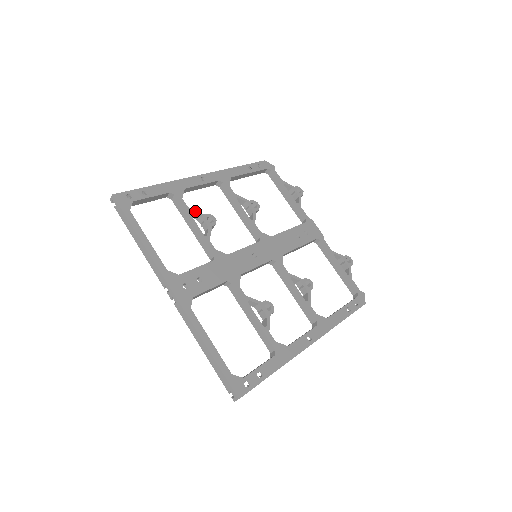
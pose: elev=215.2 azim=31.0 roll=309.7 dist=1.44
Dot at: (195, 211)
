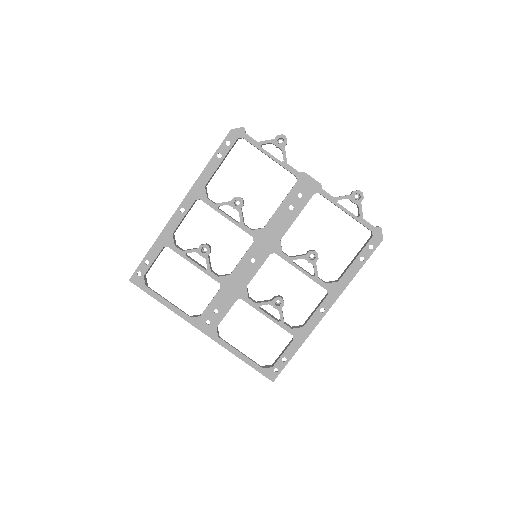
Dot at: (189, 251)
